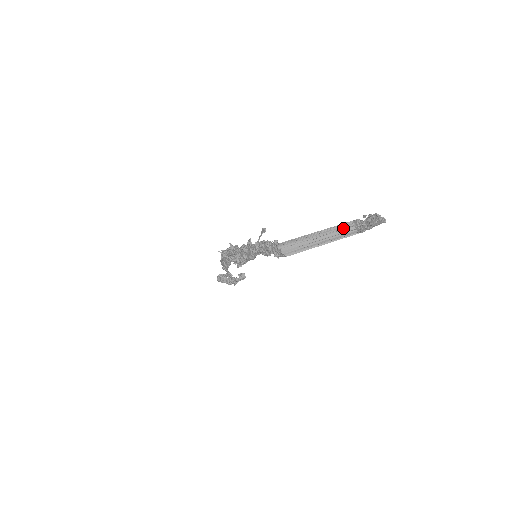
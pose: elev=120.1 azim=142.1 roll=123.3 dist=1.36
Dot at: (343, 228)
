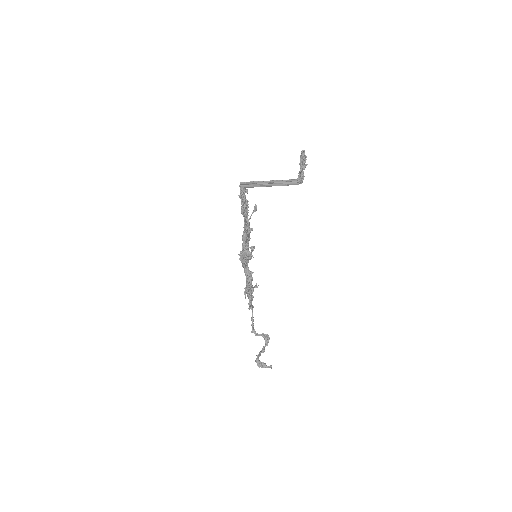
Dot at: (289, 180)
